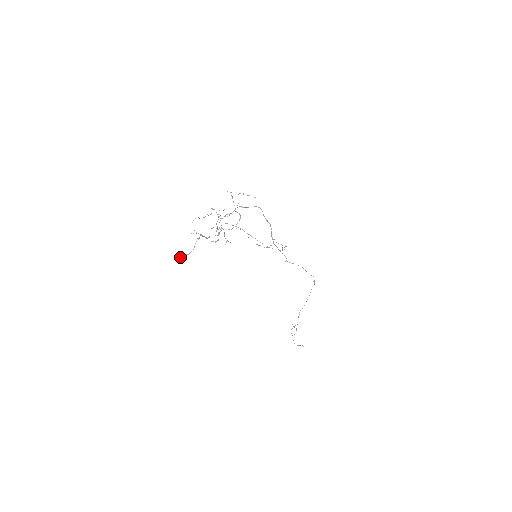
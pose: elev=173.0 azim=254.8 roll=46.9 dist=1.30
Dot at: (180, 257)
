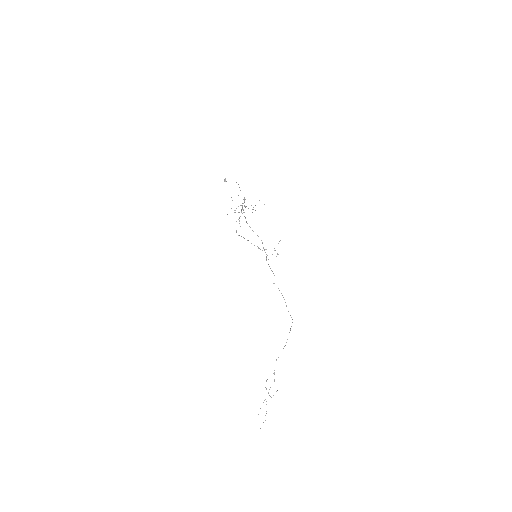
Dot at: occluded
